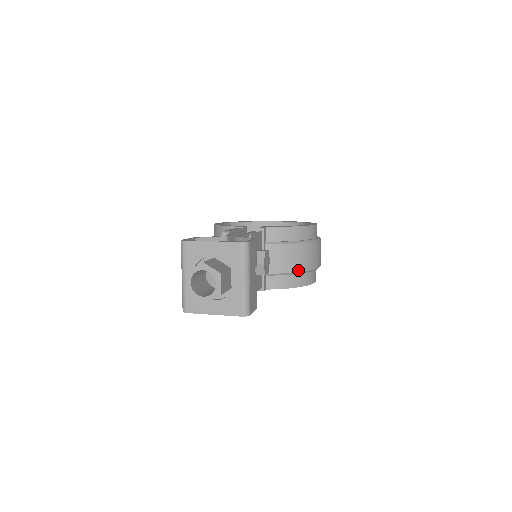
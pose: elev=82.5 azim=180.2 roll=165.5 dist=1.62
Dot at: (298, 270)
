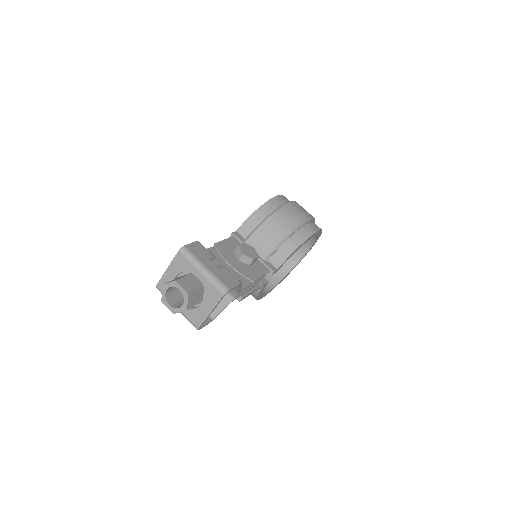
Dot at: (285, 235)
